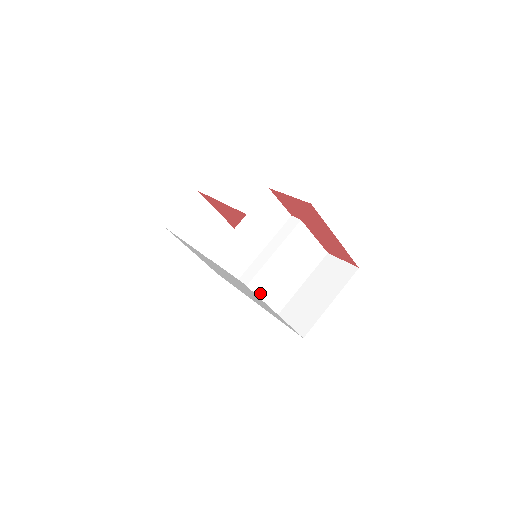
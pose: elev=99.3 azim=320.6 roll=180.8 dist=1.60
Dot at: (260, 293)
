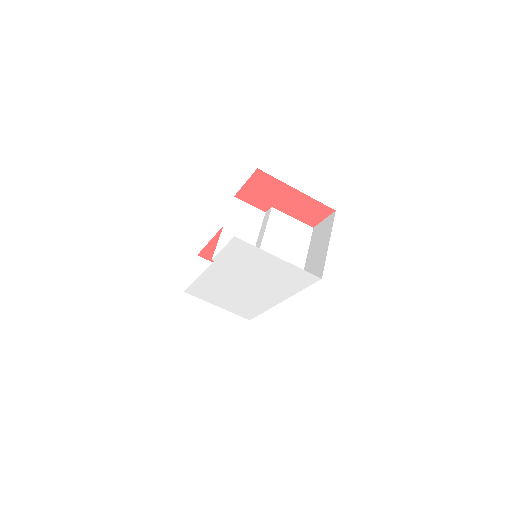
Dot at: occluded
